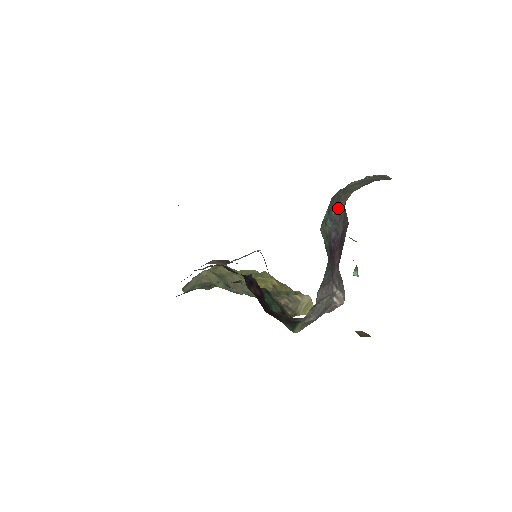
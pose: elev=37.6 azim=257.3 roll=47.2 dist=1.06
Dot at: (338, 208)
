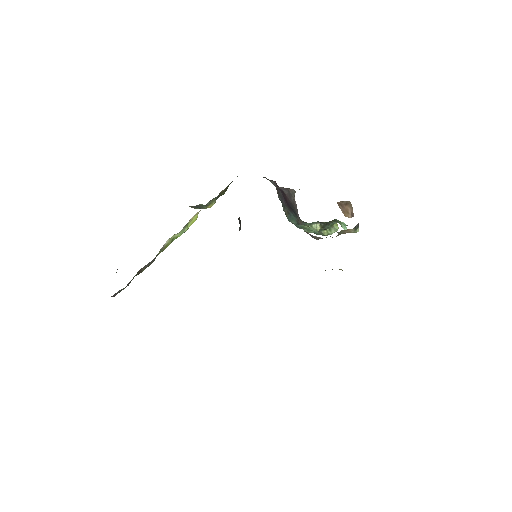
Dot at: (278, 196)
